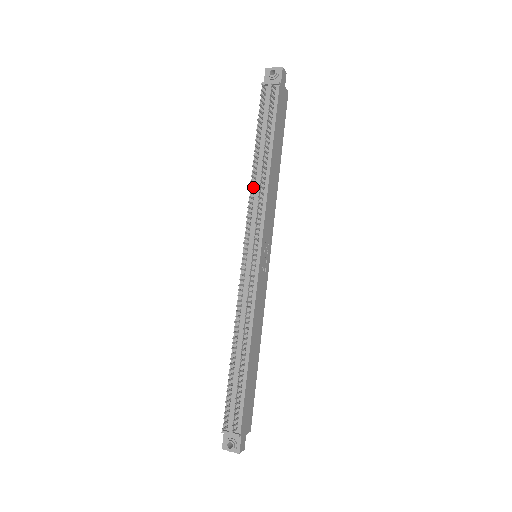
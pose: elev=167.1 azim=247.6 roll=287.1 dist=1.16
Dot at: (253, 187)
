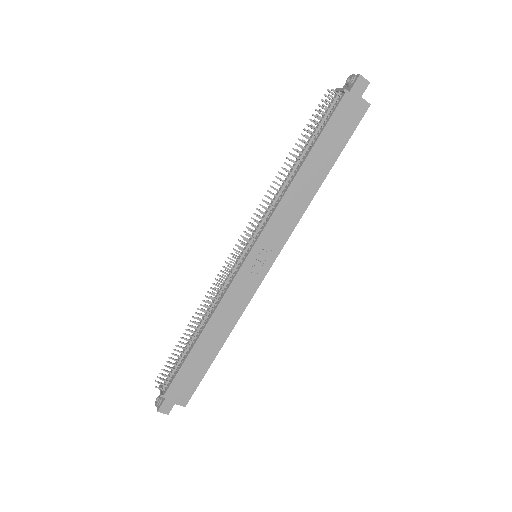
Dot at: (277, 189)
